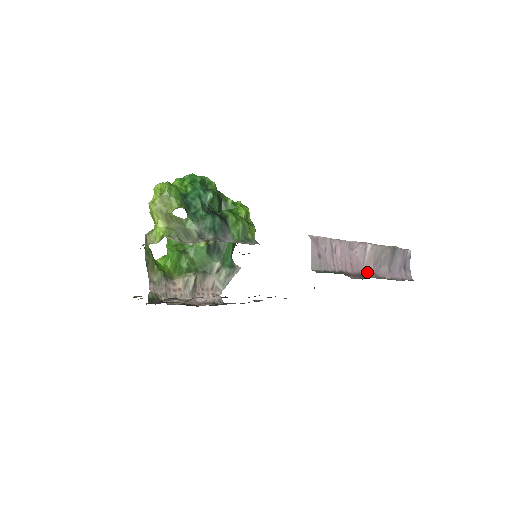
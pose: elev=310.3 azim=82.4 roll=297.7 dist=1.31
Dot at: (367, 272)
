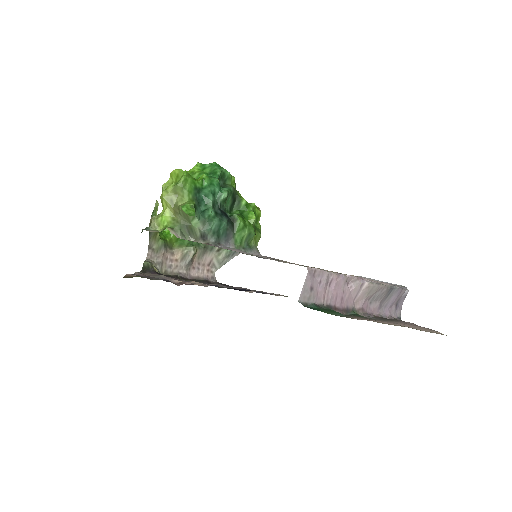
Dot at: (356, 307)
